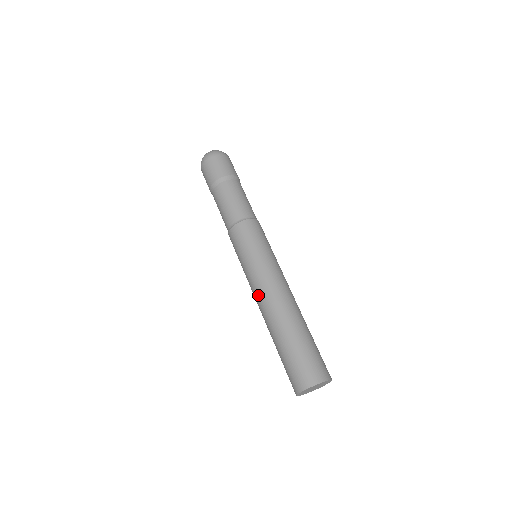
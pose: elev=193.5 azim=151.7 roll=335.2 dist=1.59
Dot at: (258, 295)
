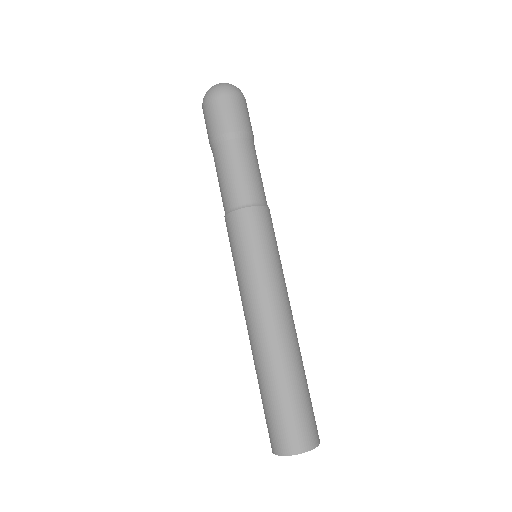
Dot at: (265, 313)
